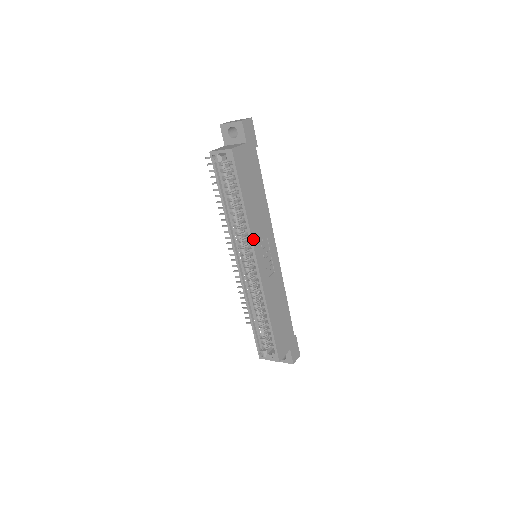
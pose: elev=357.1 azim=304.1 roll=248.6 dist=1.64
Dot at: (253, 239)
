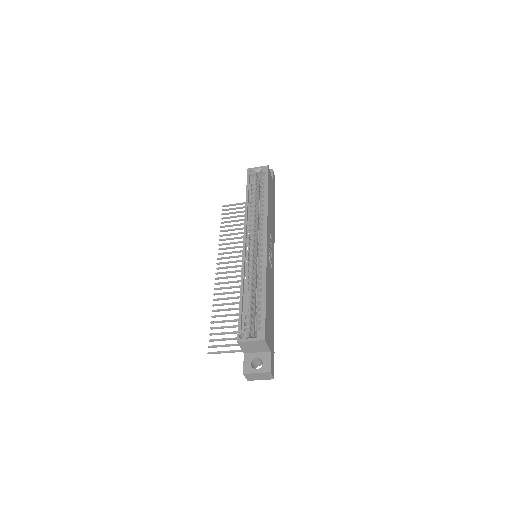
Dot at: (267, 222)
